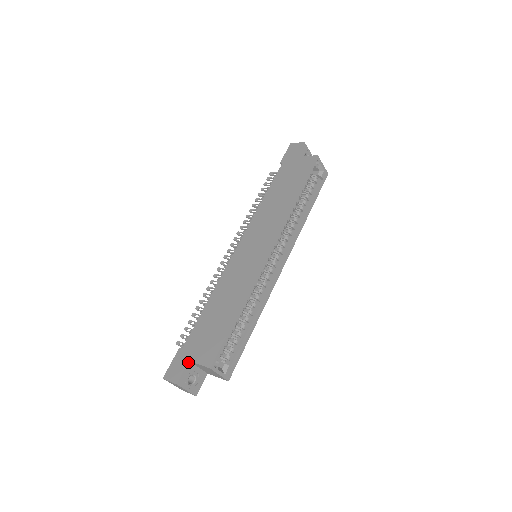
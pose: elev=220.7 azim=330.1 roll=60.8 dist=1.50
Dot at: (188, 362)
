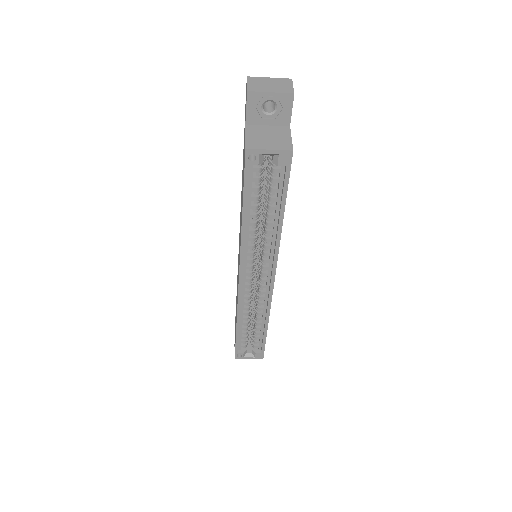
Dot at: occluded
